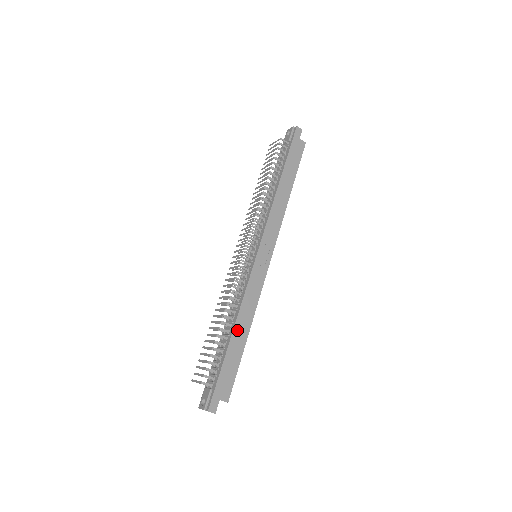
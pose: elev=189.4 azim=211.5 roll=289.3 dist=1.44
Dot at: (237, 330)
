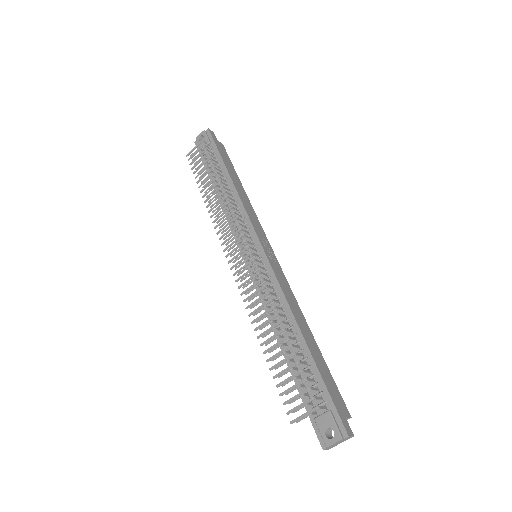
Dot at: (303, 332)
